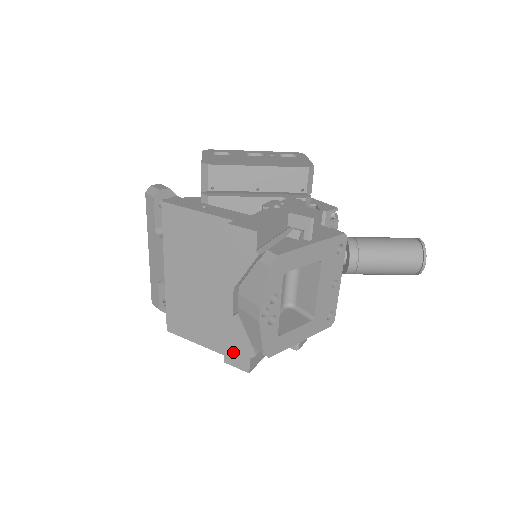
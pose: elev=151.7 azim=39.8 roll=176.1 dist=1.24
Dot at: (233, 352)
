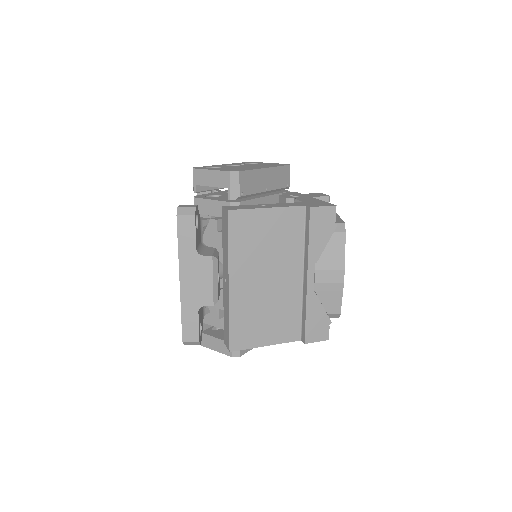
Dot at: (314, 328)
